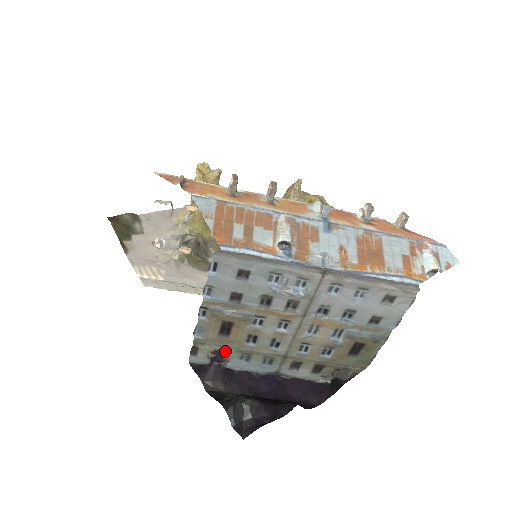
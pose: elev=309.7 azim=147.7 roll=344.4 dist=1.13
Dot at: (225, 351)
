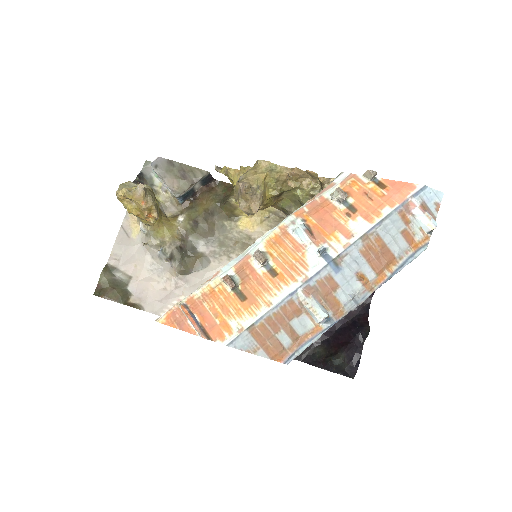
Dot at: occluded
